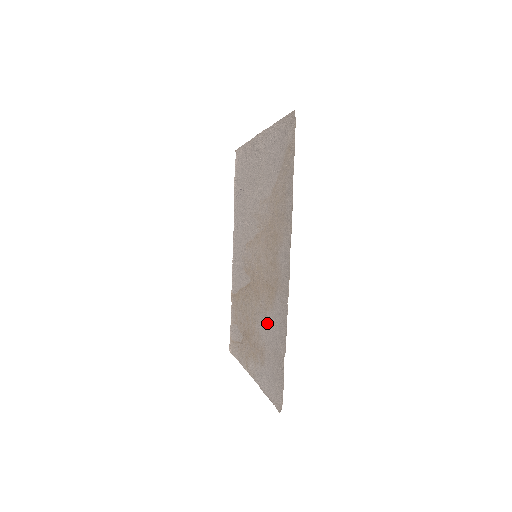
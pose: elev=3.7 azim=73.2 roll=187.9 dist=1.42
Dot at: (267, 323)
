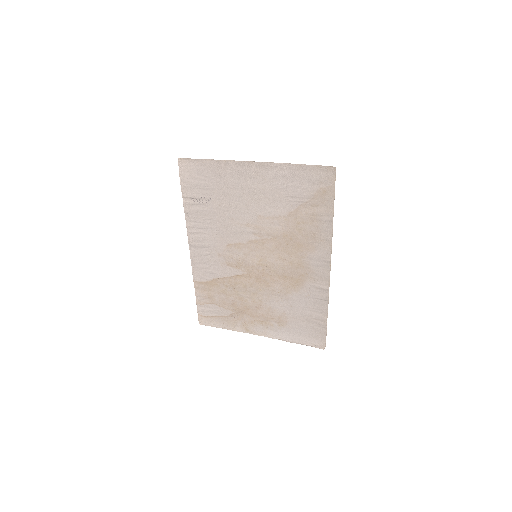
Dot at: (289, 301)
